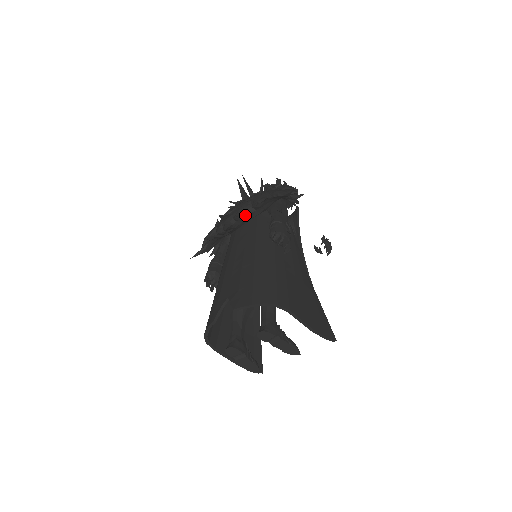
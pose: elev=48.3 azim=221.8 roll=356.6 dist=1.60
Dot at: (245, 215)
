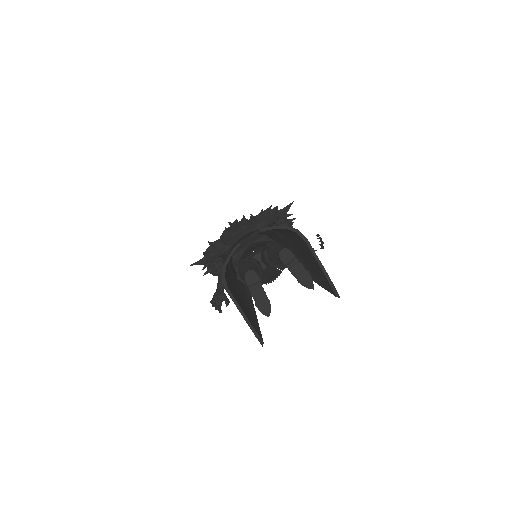
Dot at: (250, 222)
